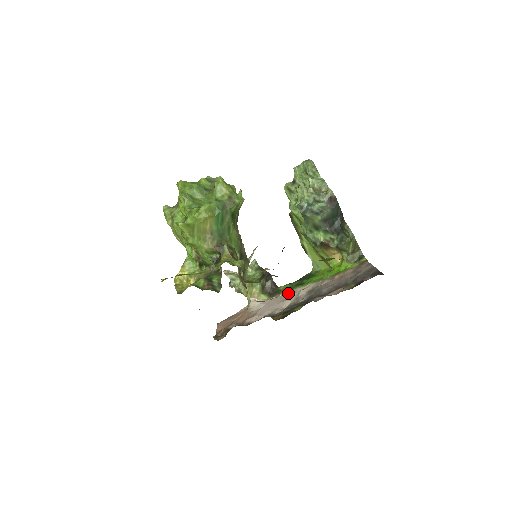
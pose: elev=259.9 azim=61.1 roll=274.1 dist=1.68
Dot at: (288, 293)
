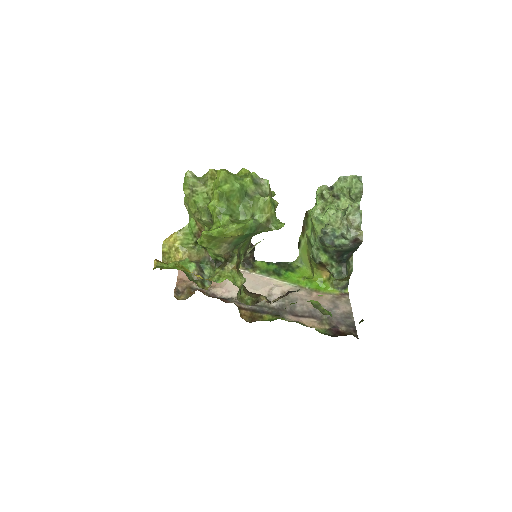
Dot at: (262, 277)
